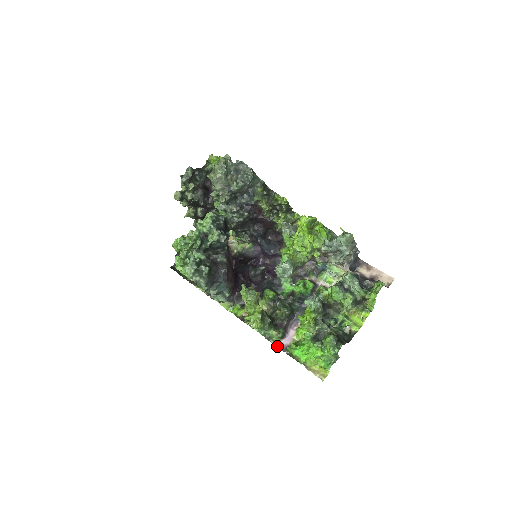
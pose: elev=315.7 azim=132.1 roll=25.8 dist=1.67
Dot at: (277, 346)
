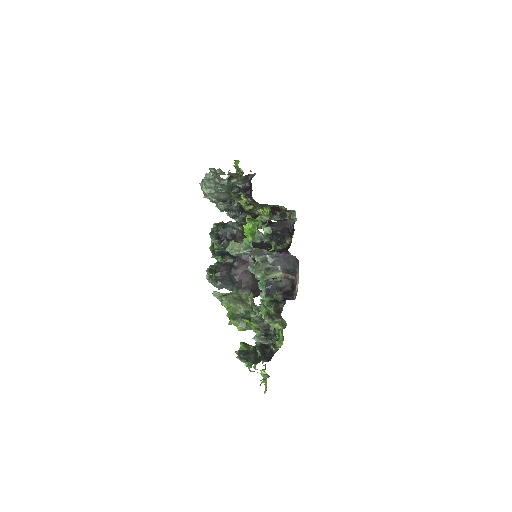
Dot at: occluded
